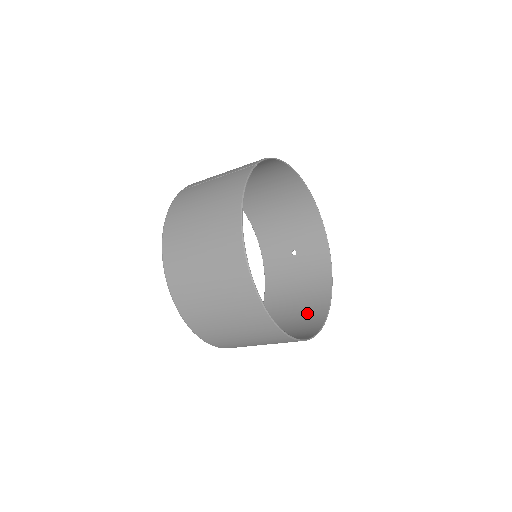
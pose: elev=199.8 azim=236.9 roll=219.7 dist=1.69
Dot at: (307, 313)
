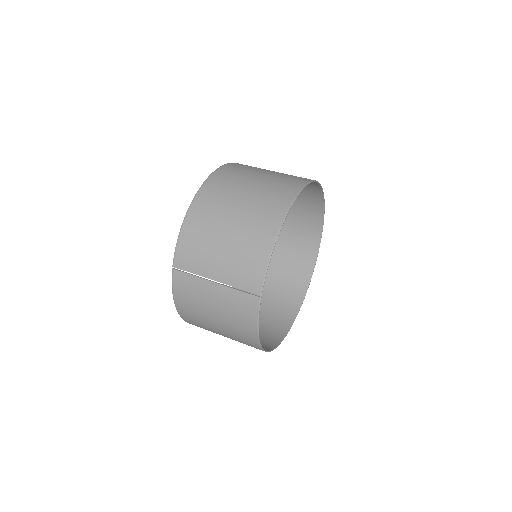
Dot at: (301, 234)
